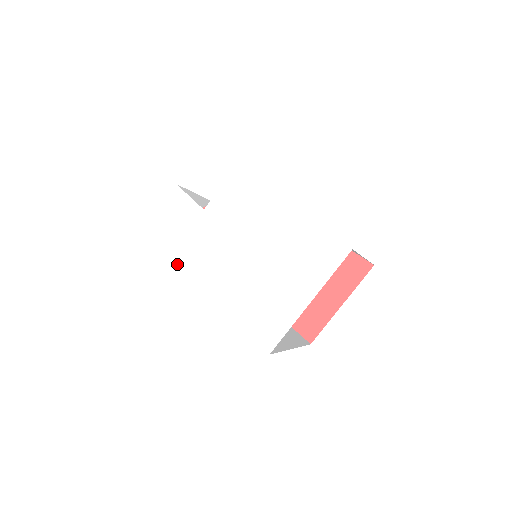
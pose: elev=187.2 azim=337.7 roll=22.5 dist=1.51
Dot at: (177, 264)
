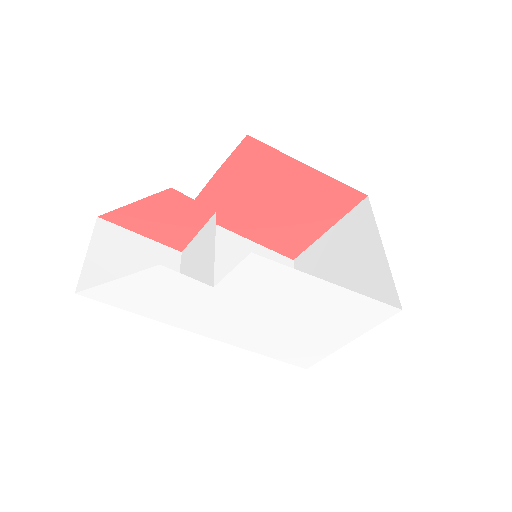
Dot at: (188, 329)
